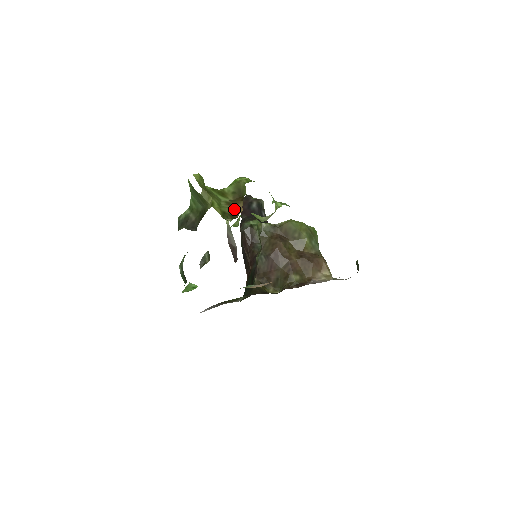
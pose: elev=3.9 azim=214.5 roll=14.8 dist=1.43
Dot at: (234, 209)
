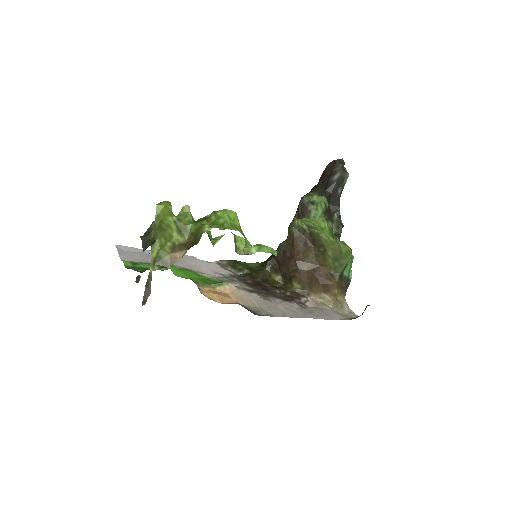
Dot at: (172, 256)
